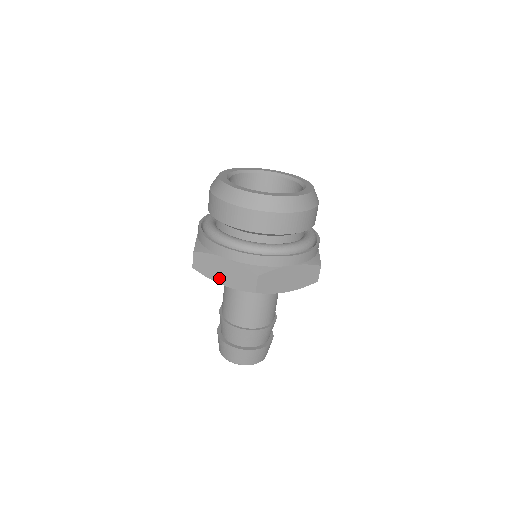
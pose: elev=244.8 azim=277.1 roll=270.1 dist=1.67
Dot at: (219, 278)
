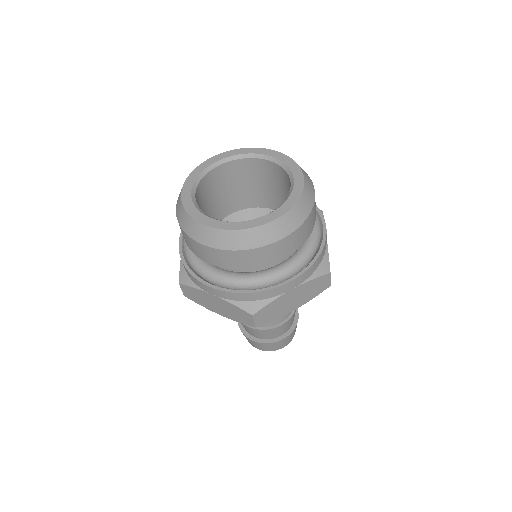
Dot at: (214, 309)
